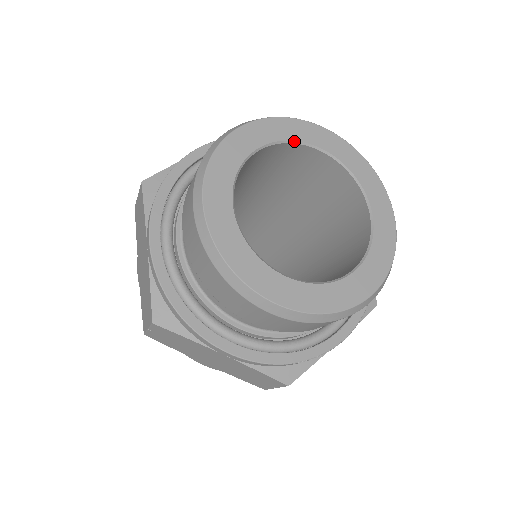
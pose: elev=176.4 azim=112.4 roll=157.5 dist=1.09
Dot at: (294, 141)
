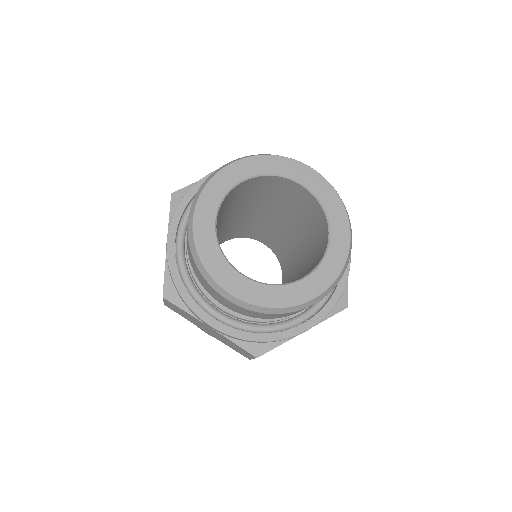
Dot at: (275, 174)
